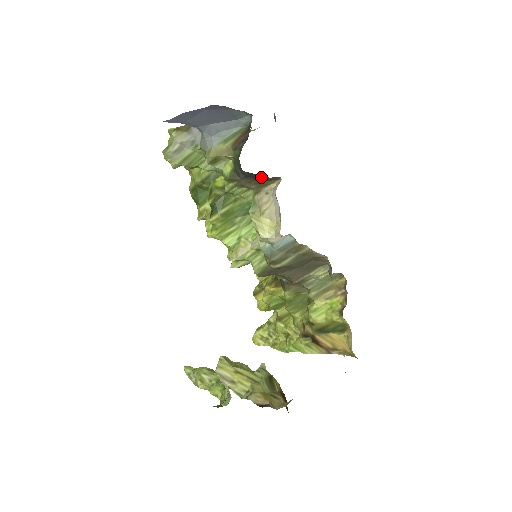
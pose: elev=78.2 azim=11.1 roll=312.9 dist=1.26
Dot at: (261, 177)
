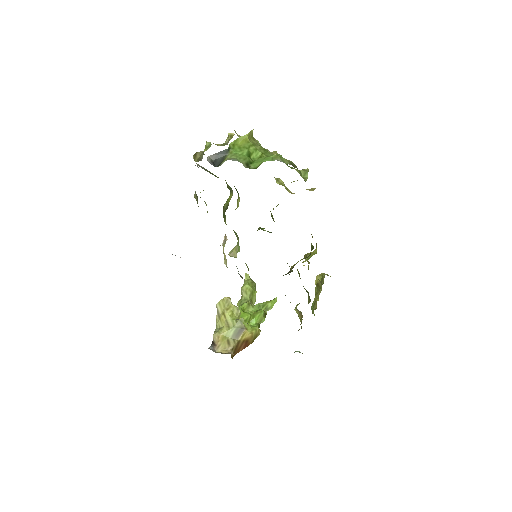
Dot at: occluded
